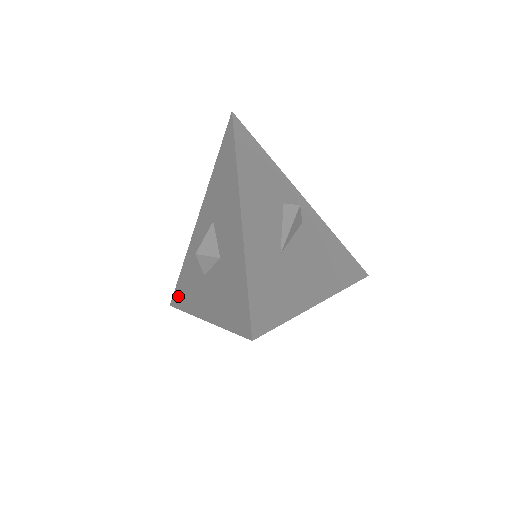
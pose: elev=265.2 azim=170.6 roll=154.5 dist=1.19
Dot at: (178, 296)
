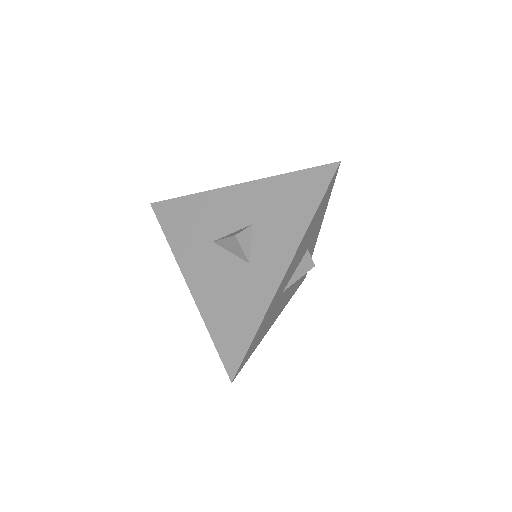
Dot at: (235, 347)
